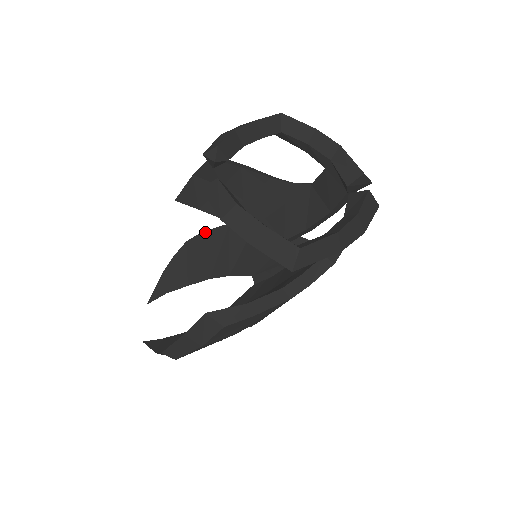
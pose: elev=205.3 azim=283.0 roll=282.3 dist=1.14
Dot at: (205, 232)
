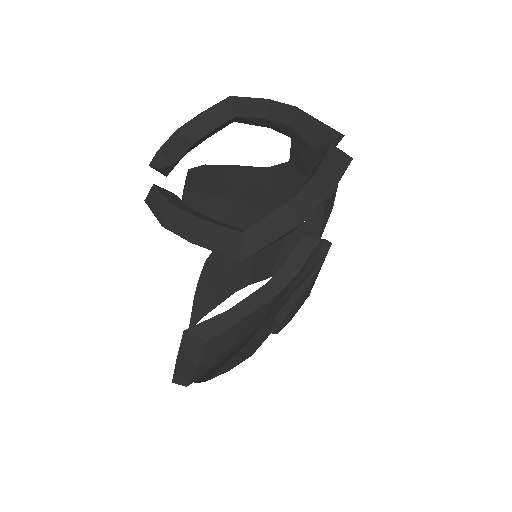
Dot at: occluded
